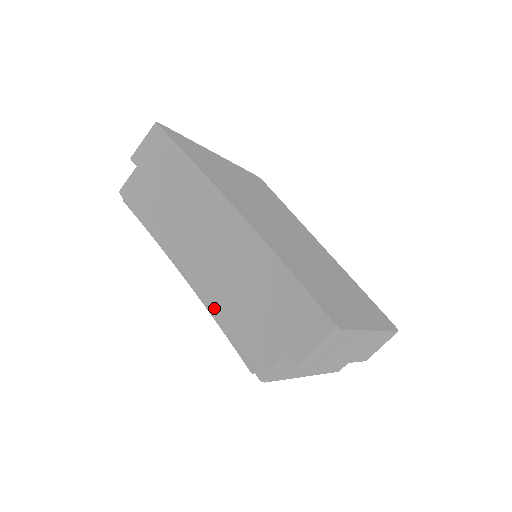
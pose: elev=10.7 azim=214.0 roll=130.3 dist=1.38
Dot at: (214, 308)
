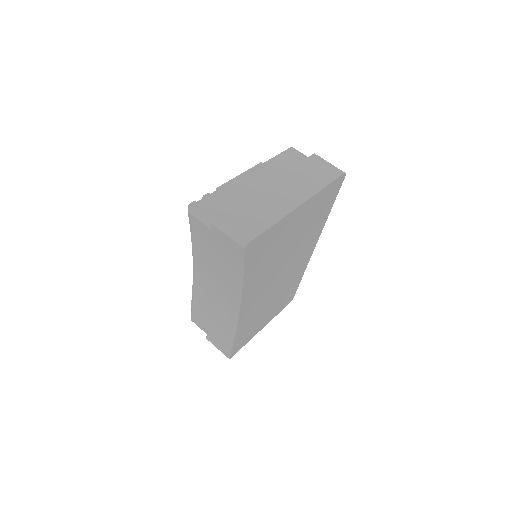
Dot at: (194, 292)
